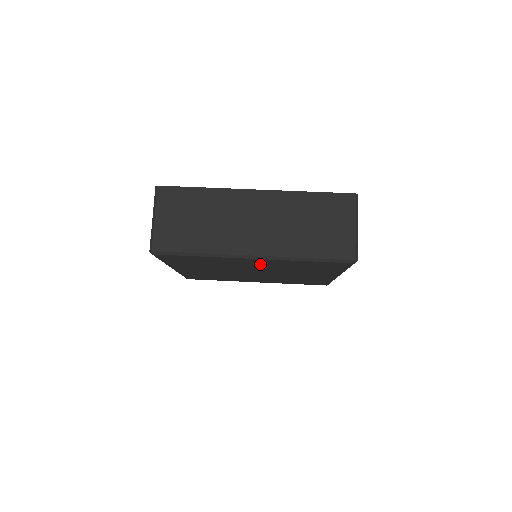
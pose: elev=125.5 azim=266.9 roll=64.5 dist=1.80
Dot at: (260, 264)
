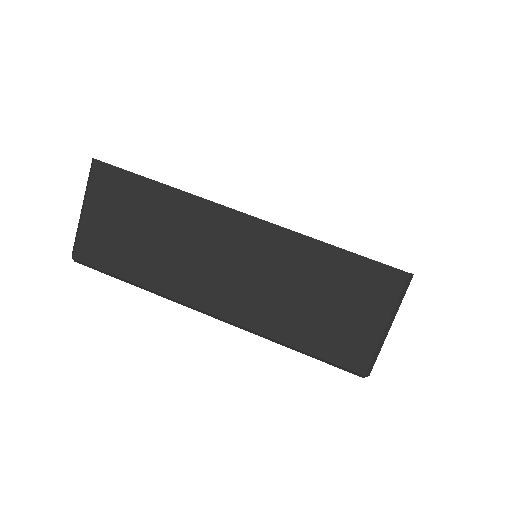
Dot at: occluded
